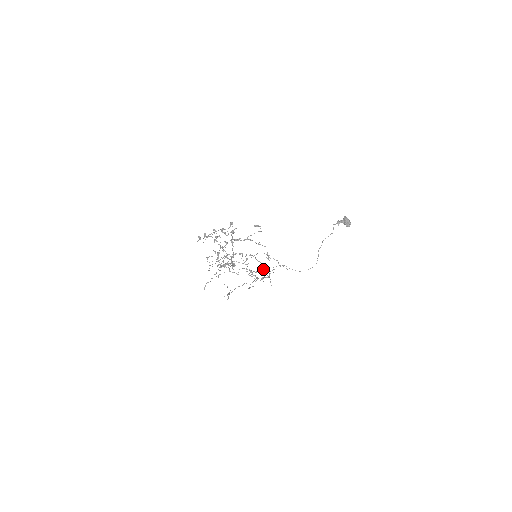
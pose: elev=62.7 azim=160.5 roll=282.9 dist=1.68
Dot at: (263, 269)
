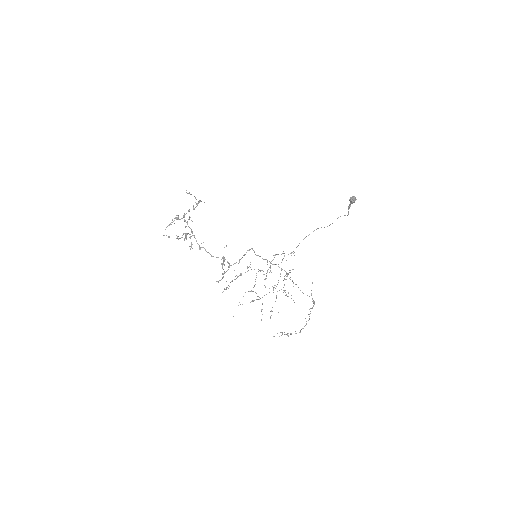
Dot at: (264, 259)
